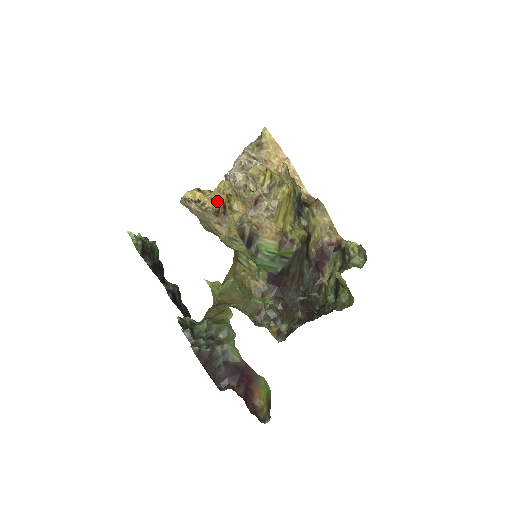
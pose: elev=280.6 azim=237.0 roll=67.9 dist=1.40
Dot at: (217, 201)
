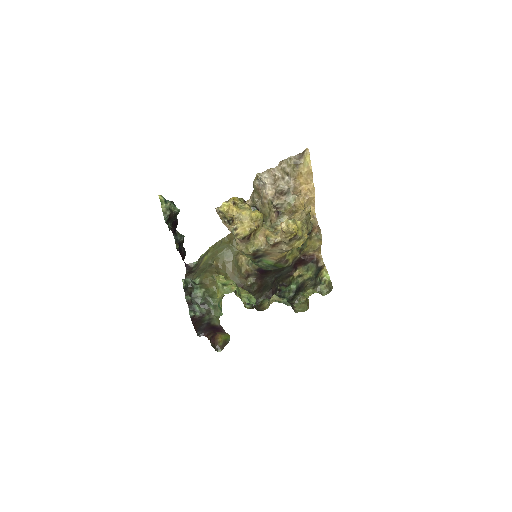
Dot at: (247, 231)
